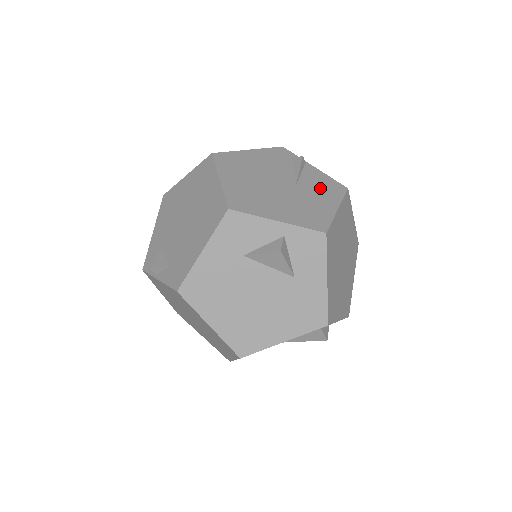
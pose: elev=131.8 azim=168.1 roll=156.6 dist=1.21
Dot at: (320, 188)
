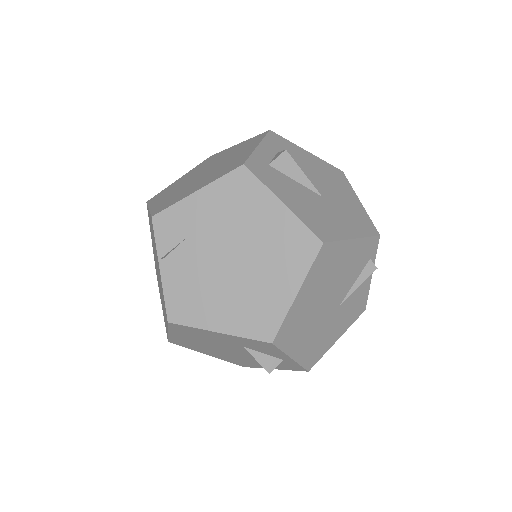
Dot at: (350, 310)
